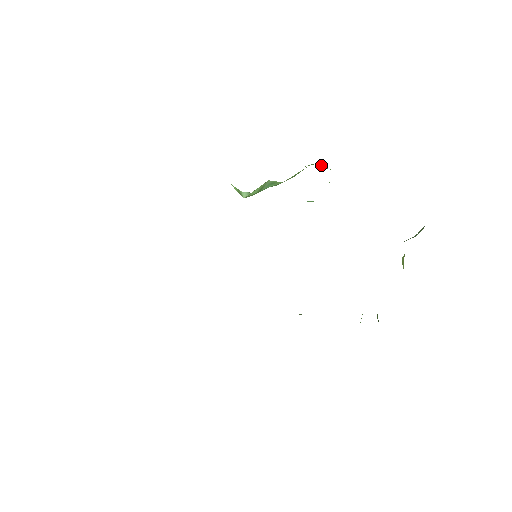
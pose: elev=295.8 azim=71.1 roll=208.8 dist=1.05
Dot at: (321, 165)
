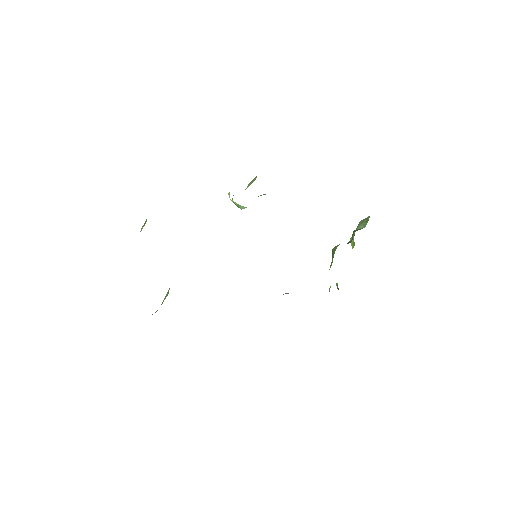
Dot at: occluded
